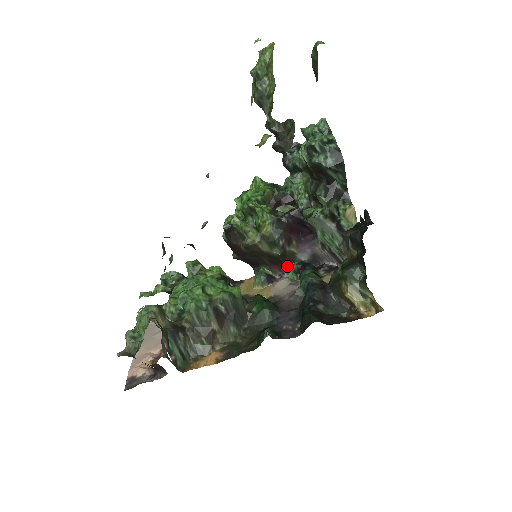
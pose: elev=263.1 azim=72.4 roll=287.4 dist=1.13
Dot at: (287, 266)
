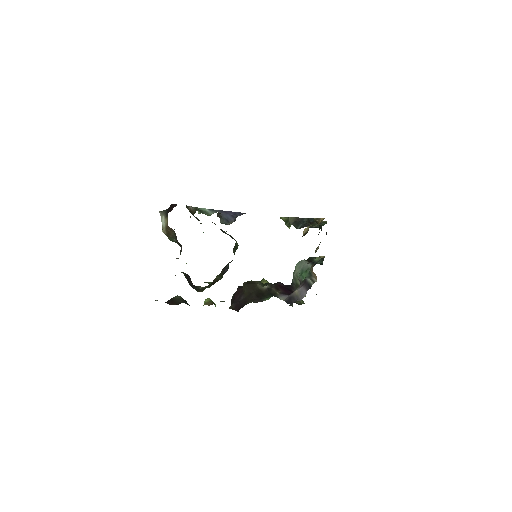
Dot at: (267, 298)
